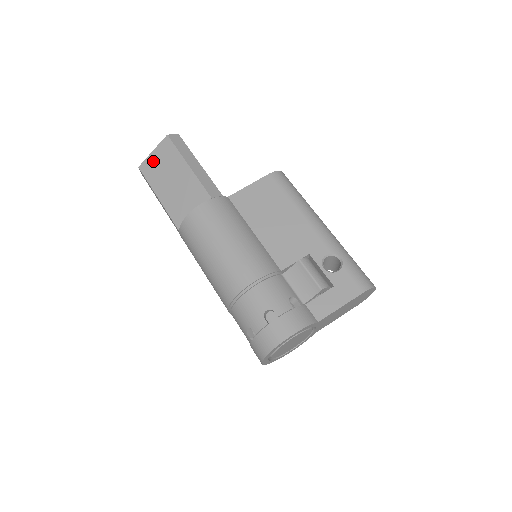
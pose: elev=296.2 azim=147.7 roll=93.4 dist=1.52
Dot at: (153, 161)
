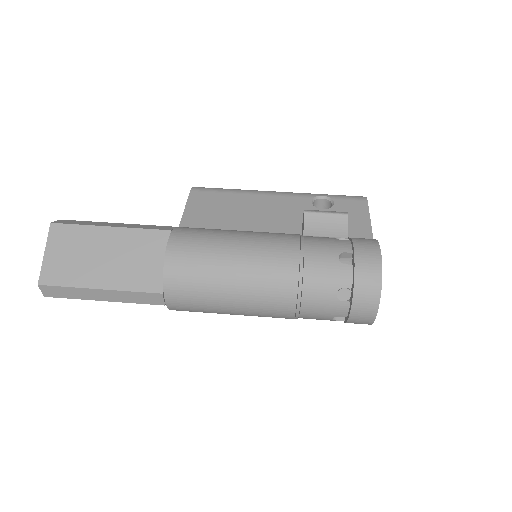
Dot at: (55, 261)
